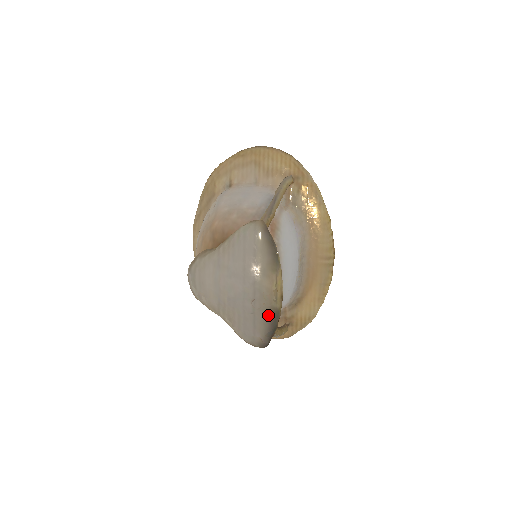
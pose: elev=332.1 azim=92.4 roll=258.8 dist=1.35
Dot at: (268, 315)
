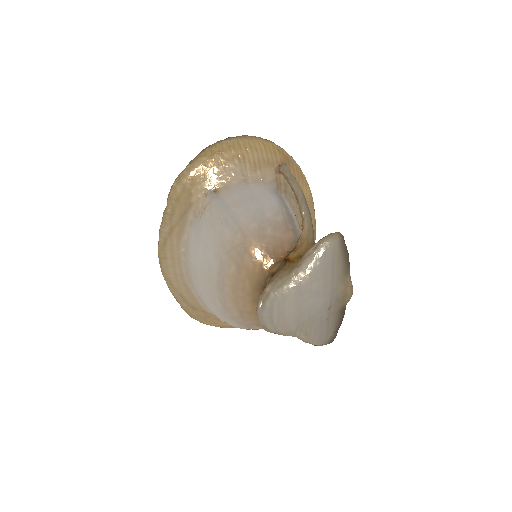
Dot at: (339, 314)
